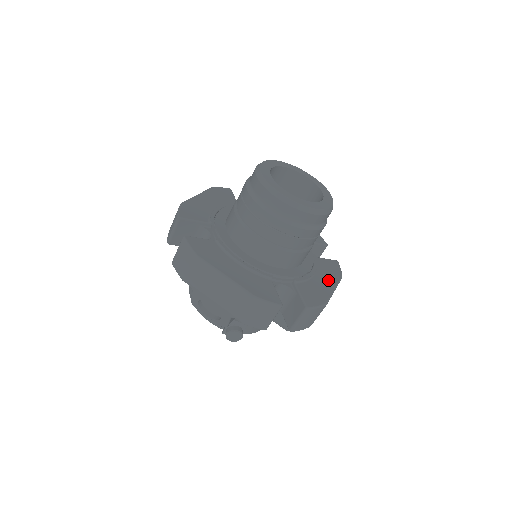
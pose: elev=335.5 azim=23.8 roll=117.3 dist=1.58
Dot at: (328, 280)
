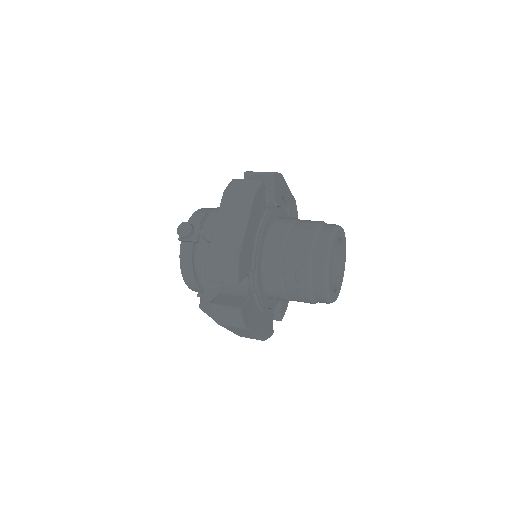
Dot at: occluded
